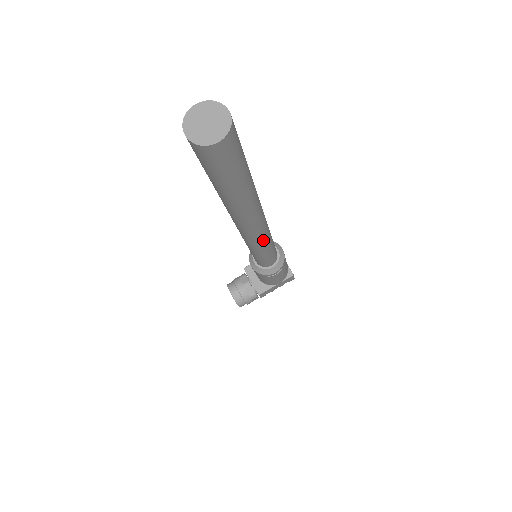
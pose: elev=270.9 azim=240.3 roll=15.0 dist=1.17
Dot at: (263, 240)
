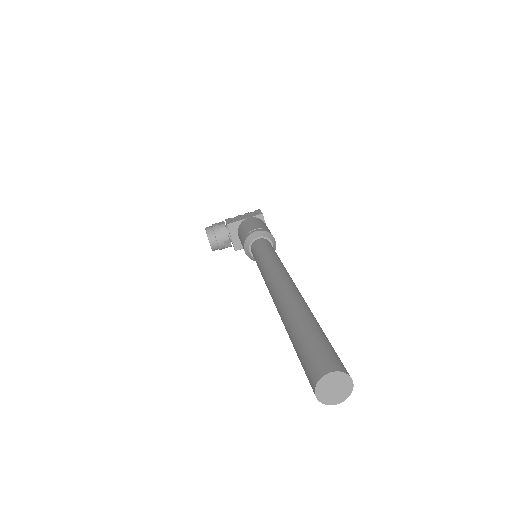
Dot at: occluded
